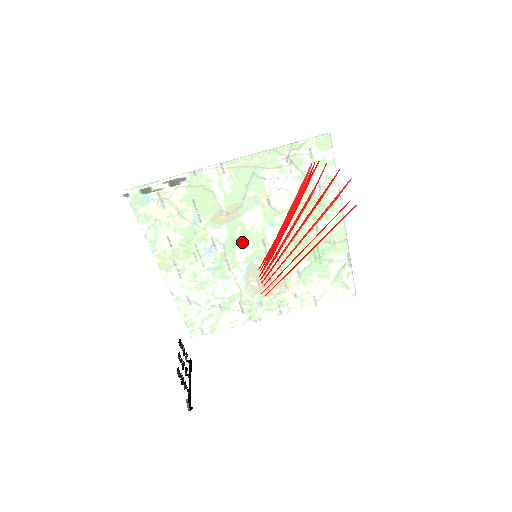
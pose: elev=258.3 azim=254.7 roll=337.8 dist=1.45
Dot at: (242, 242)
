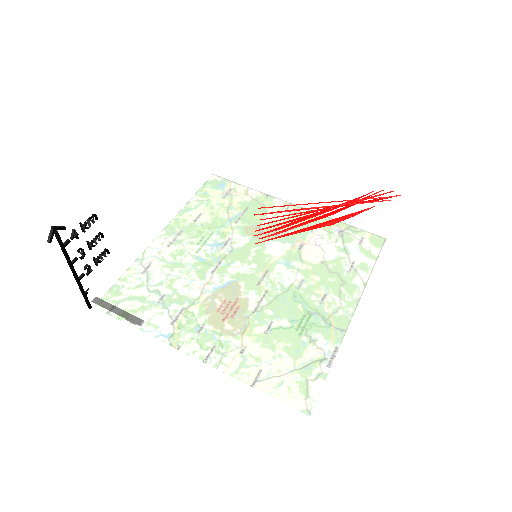
Dot at: (264, 220)
